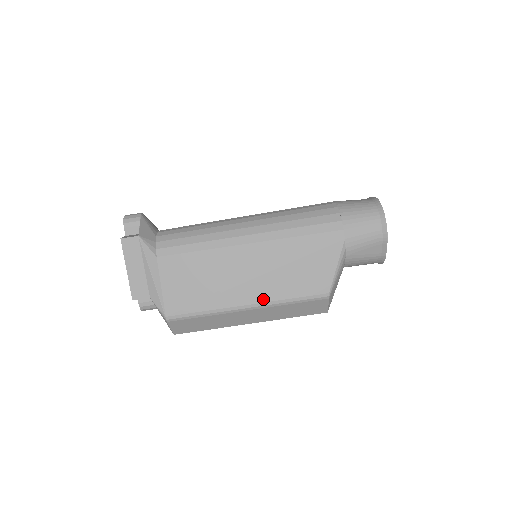
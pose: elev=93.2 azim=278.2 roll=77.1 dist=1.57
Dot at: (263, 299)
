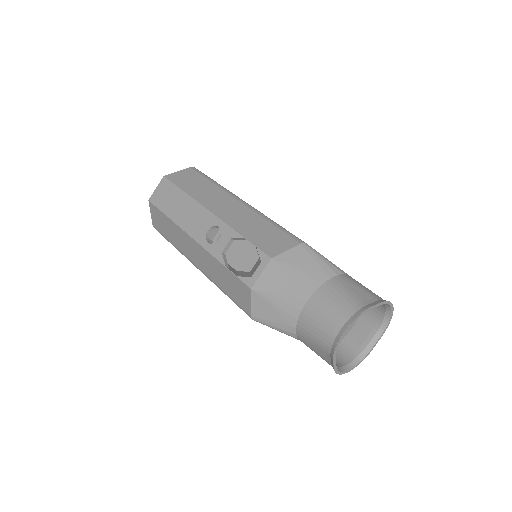
Dot at: occluded
